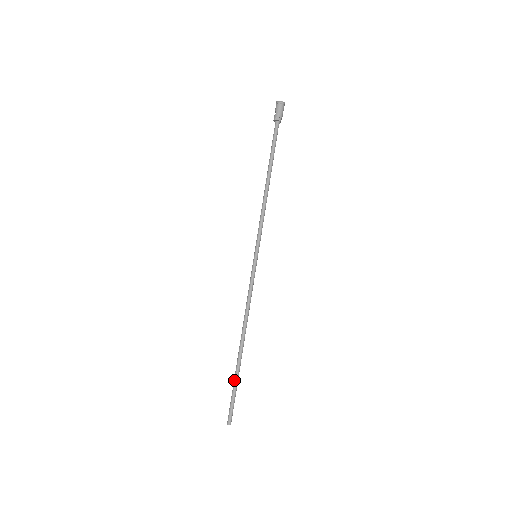
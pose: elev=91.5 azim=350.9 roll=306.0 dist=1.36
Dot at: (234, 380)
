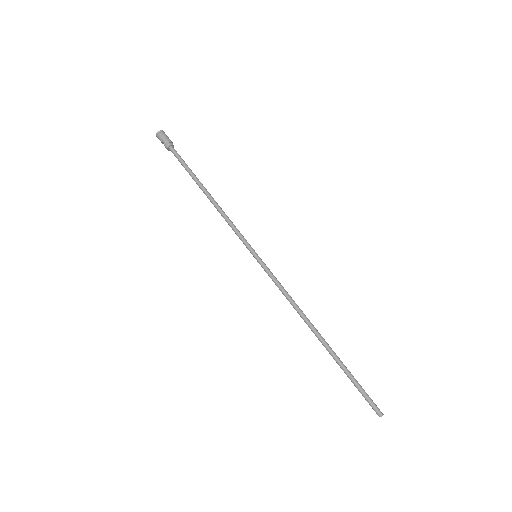
Dot at: (344, 372)
